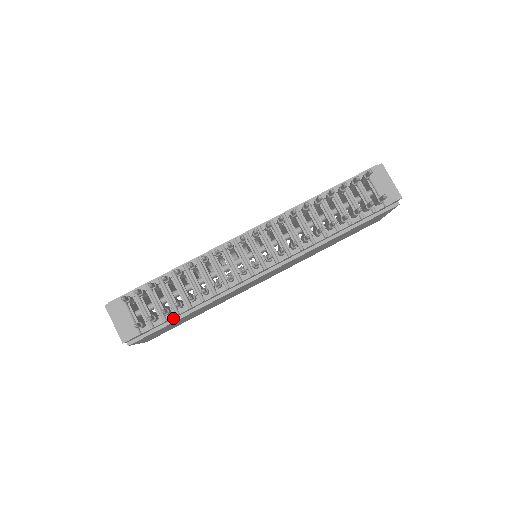
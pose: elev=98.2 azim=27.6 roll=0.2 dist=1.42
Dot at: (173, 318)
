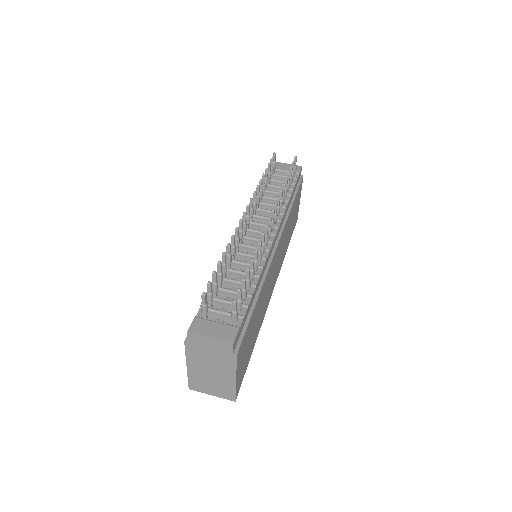
Dot at: (249, 311)
